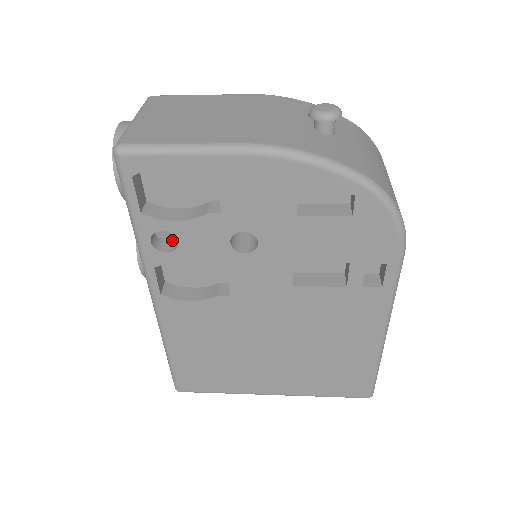
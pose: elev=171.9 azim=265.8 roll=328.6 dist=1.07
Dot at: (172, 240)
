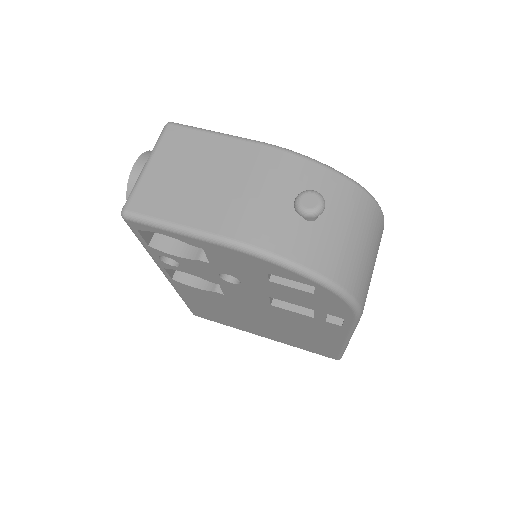
Dot at: occluded
